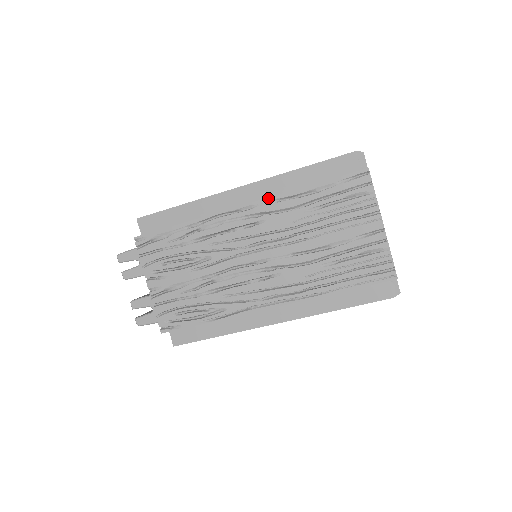
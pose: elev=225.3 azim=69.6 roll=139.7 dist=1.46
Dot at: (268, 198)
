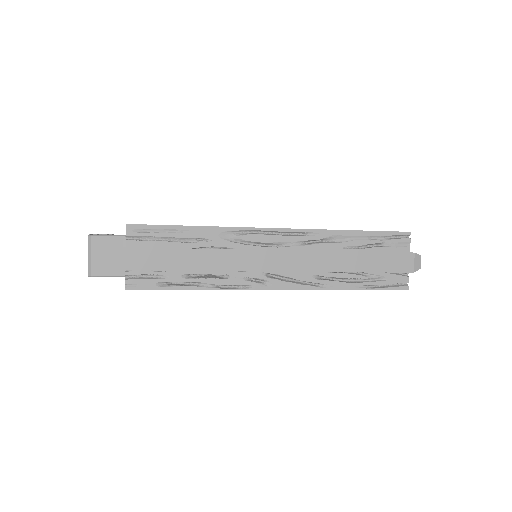
Dot at: occluded
